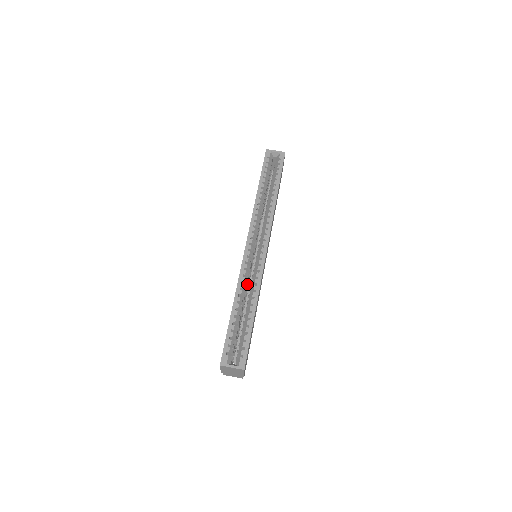
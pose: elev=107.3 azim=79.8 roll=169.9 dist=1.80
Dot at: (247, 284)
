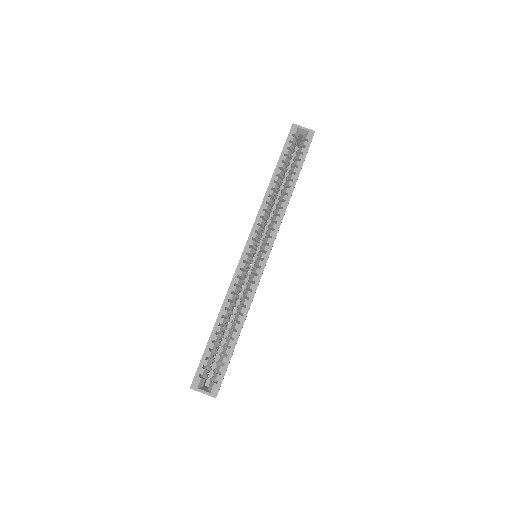
Dot at: occluded
